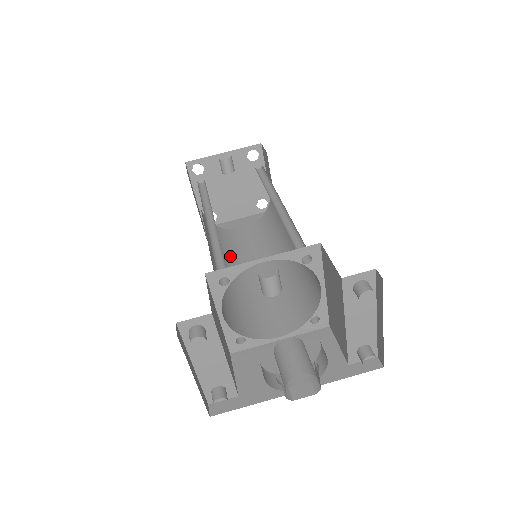
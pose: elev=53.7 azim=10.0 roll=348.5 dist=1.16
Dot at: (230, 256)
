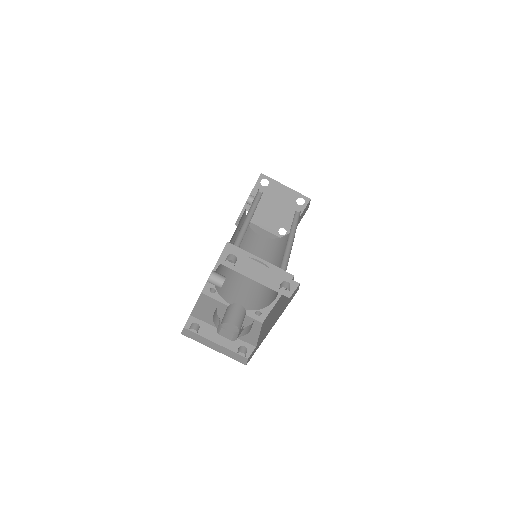
Dot at: (277, 256)
